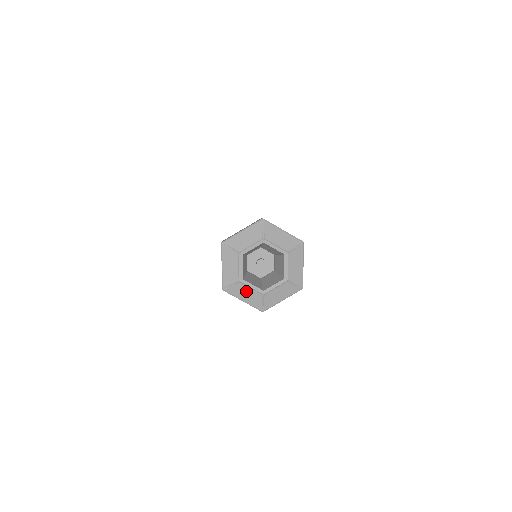
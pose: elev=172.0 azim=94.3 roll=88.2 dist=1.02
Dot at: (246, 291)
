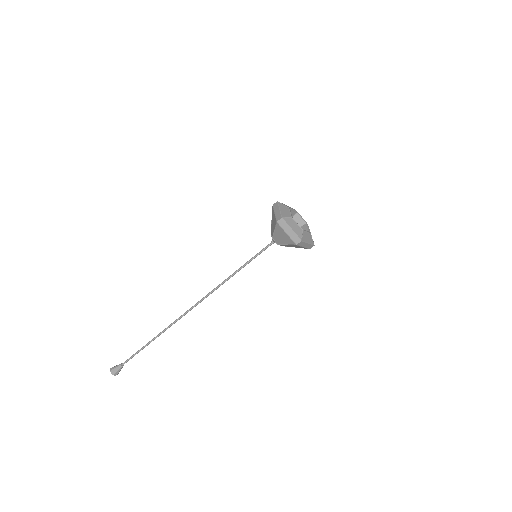
Dot at: (294, 224)
